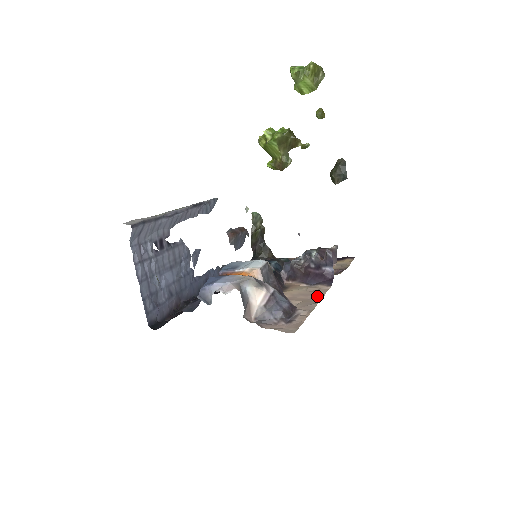
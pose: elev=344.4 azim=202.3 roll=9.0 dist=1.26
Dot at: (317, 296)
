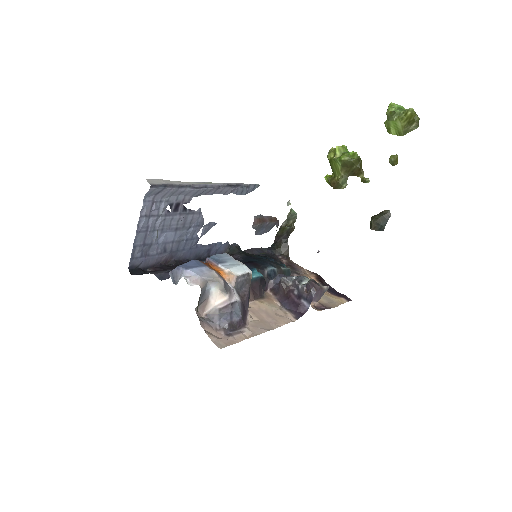
Dot at: (275, 323)
